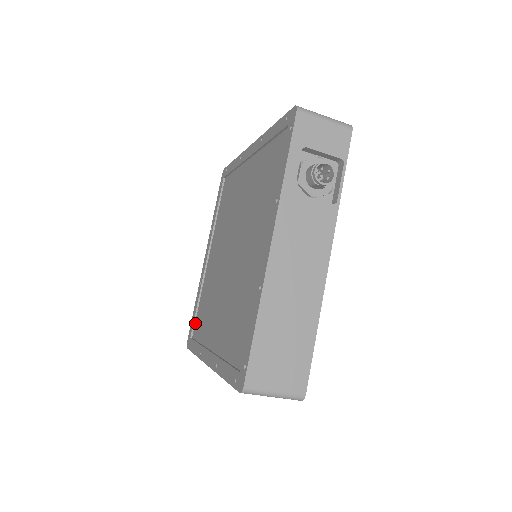
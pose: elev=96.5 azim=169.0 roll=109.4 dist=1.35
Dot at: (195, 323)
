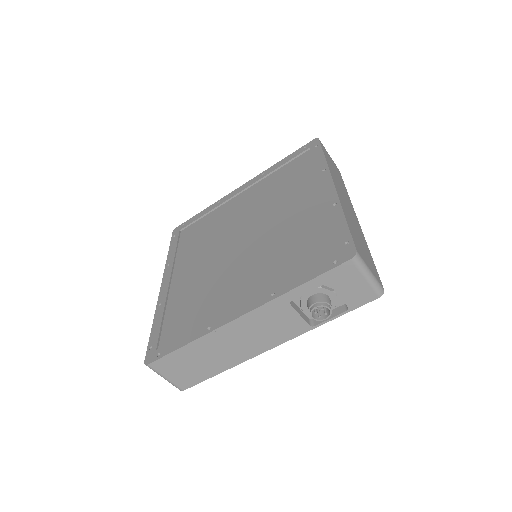
Dot at: (191, 225)
